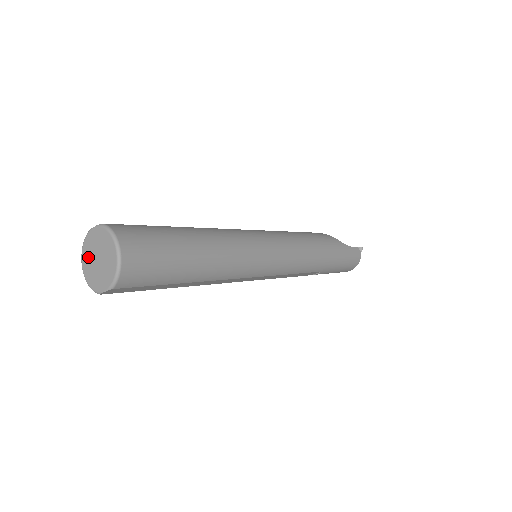
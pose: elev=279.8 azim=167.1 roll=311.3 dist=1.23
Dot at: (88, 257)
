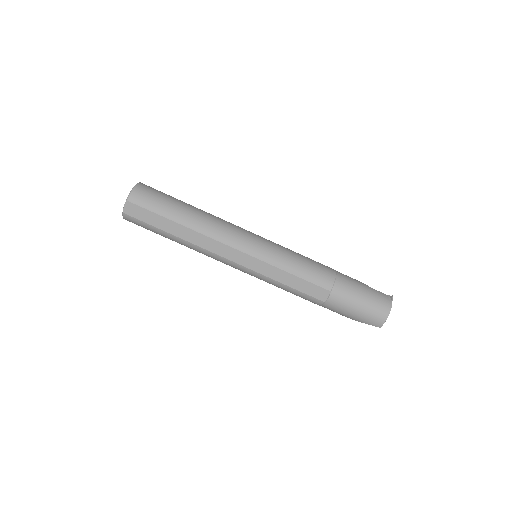
Dot at: occluded
